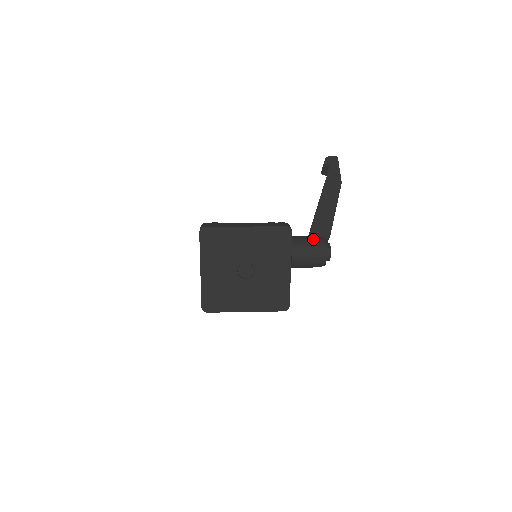
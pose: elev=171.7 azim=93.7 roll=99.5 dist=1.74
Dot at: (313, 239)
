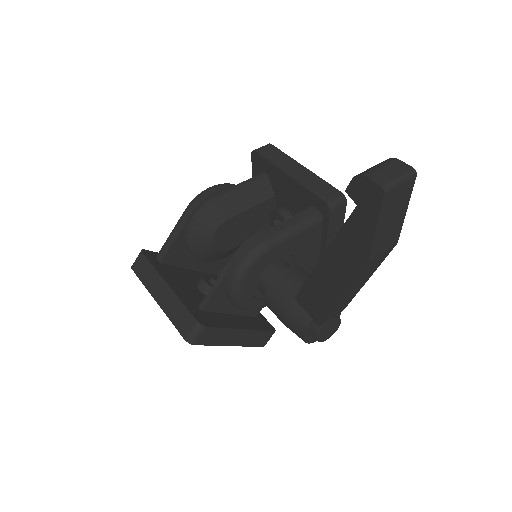
Dot at: (289, 315)
